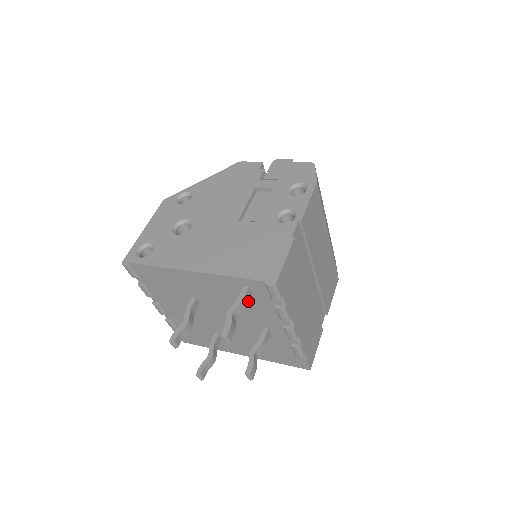
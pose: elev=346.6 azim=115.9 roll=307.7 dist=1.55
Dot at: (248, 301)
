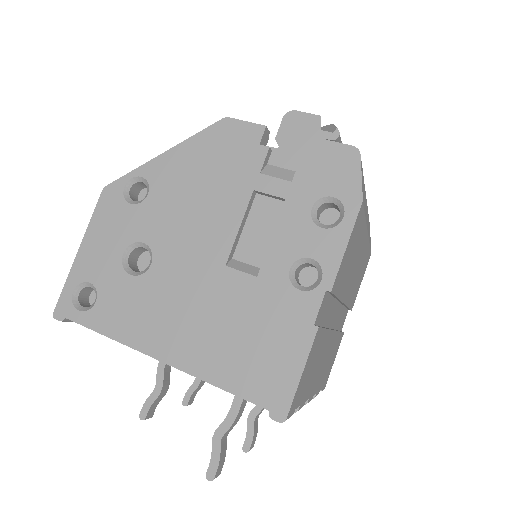
Dot at: (244, 407)
